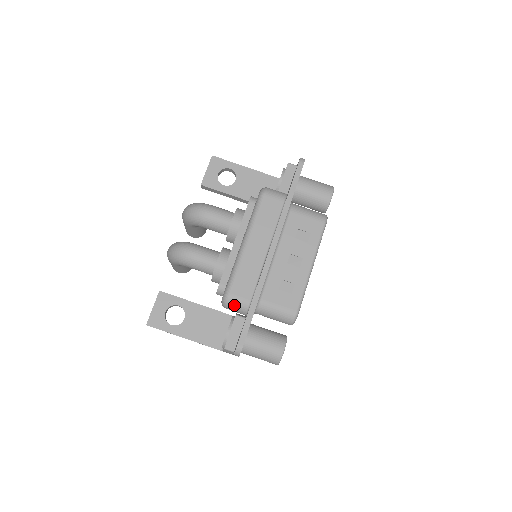
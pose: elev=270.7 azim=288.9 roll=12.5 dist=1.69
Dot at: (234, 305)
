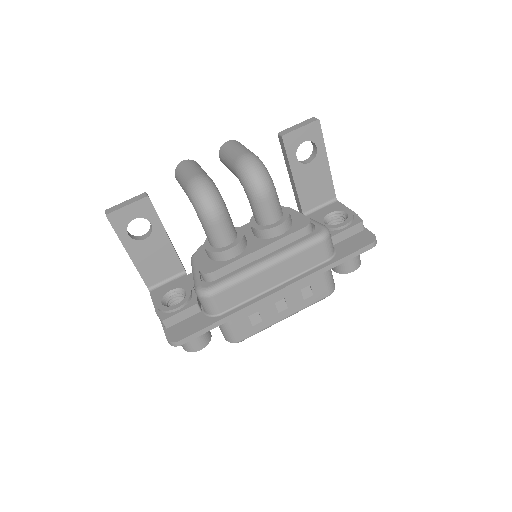
Dot at: (207, 304)
